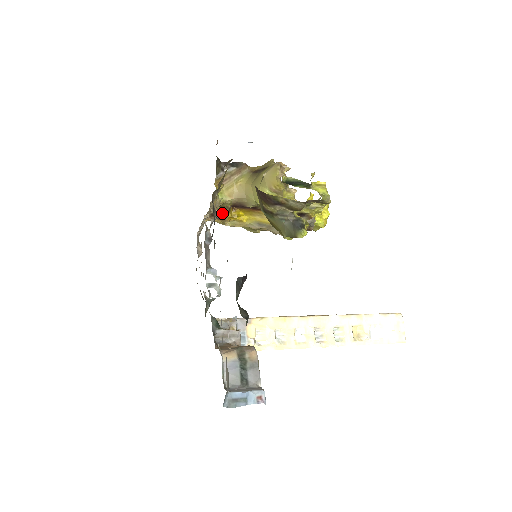
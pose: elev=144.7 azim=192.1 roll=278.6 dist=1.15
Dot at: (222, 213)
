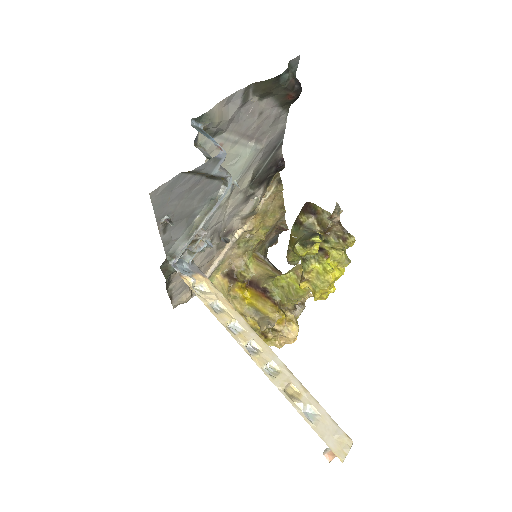
Dot at: (237, 278)
